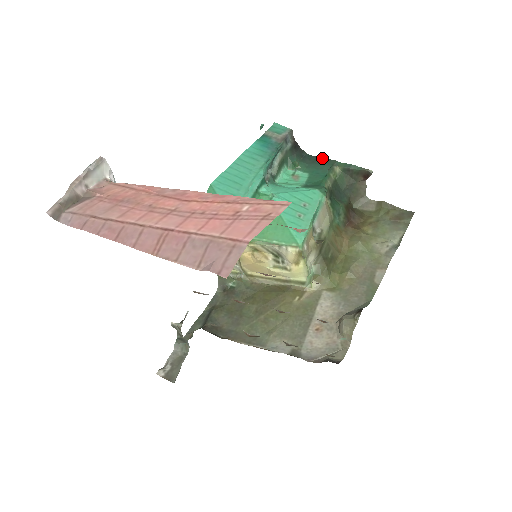
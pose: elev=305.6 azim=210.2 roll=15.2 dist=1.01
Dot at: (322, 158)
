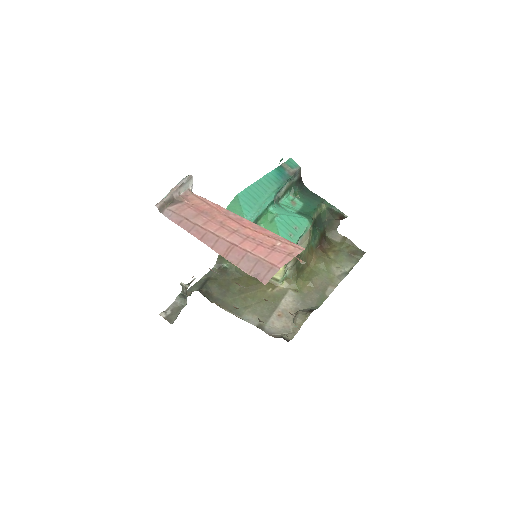
Dot at: (316, 194)
